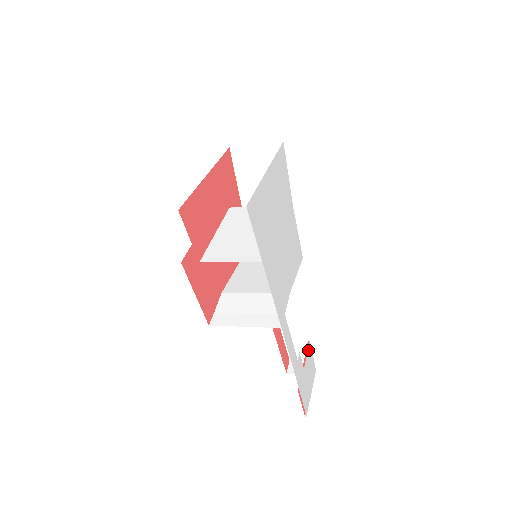
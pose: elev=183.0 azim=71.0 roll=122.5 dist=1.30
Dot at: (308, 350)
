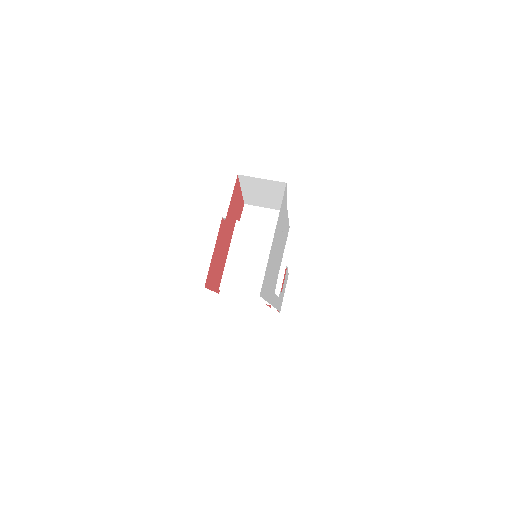
Dot at: (285, 275)
